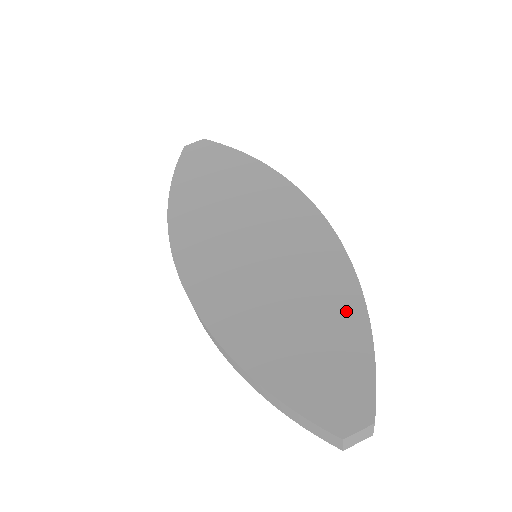
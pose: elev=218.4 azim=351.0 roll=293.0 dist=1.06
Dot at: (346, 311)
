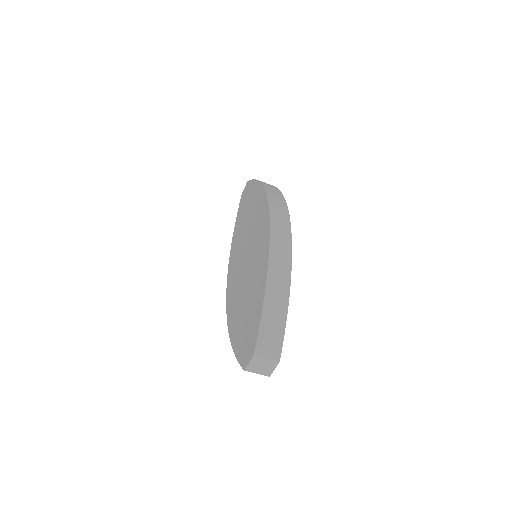
Dot at: (261, 279)
